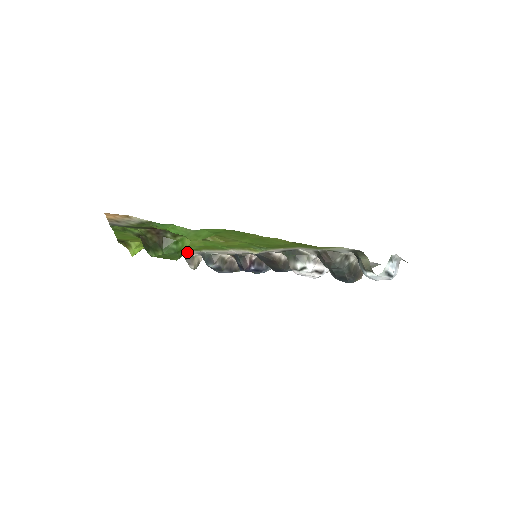
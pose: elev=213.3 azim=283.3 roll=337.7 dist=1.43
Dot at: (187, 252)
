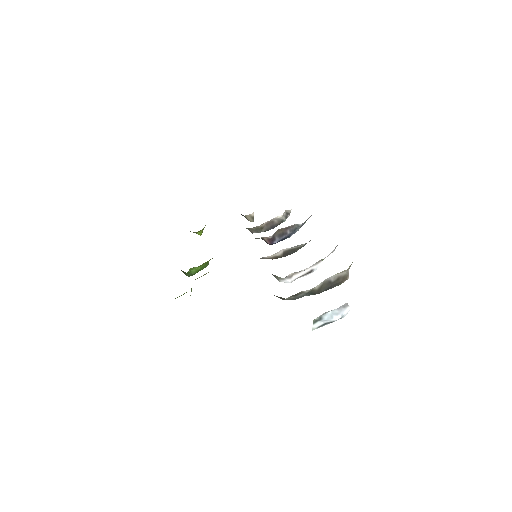
Dot at: occluded
